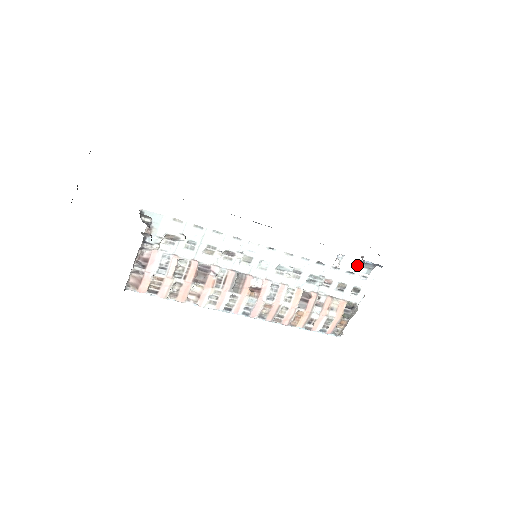
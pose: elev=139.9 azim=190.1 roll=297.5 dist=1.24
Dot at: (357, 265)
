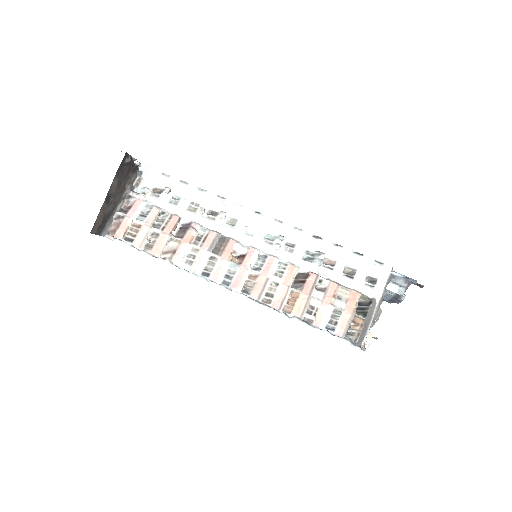
Dot at: occluded
